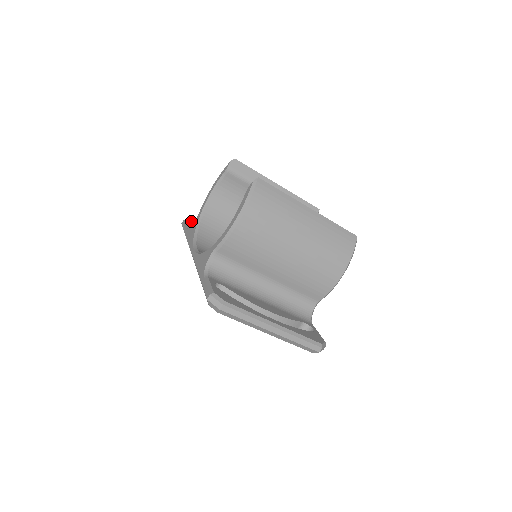
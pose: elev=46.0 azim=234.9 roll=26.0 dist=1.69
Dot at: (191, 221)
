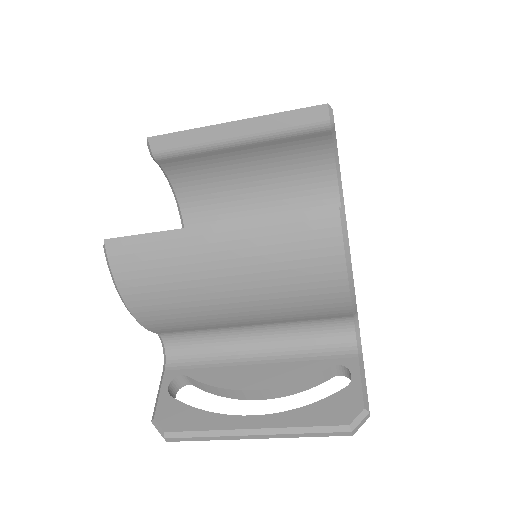
Dot at: occluded
